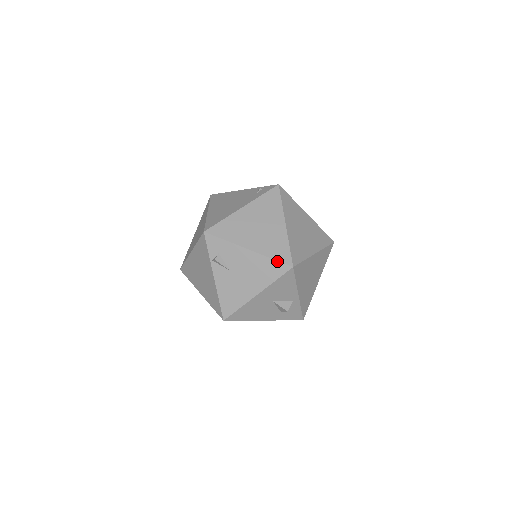
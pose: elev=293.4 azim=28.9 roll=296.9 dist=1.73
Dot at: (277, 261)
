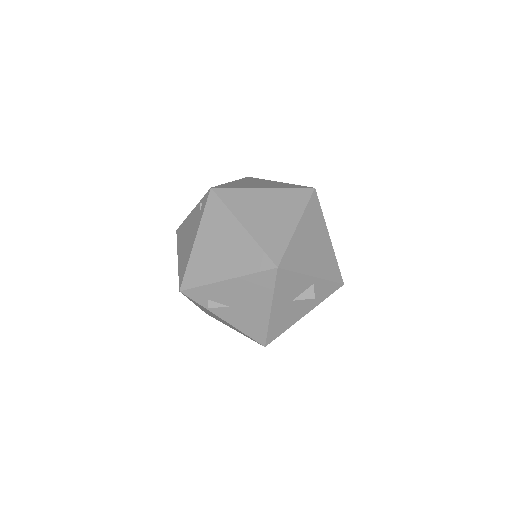
Dot at: (259, 272)
